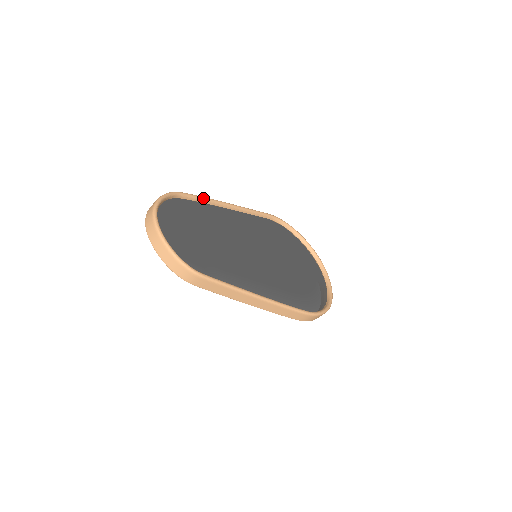
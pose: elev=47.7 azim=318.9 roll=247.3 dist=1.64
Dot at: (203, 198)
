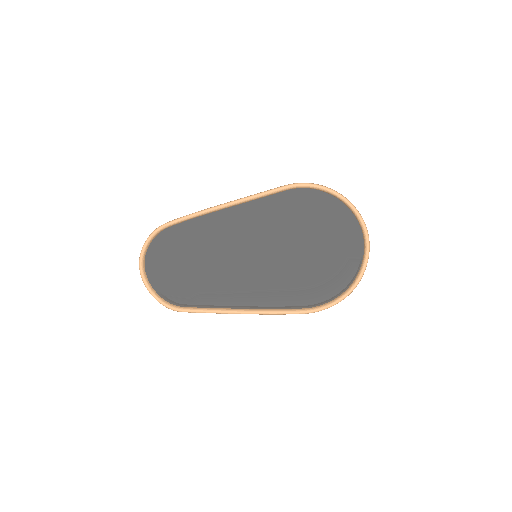
Dot at: (190, 217)
